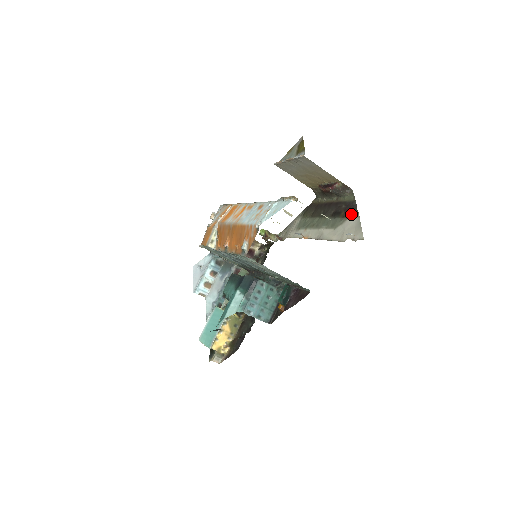
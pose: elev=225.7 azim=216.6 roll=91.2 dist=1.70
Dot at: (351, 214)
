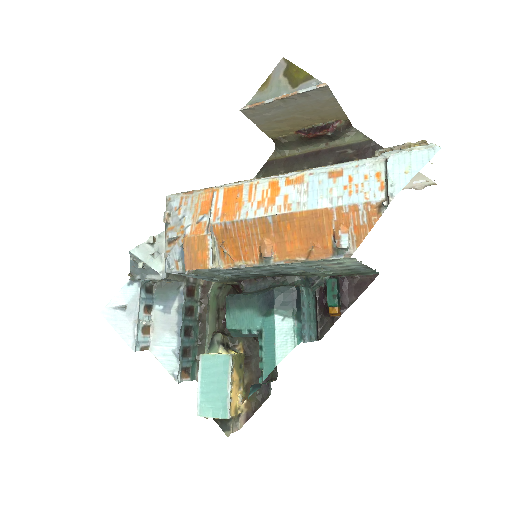
Dot at: occluded
